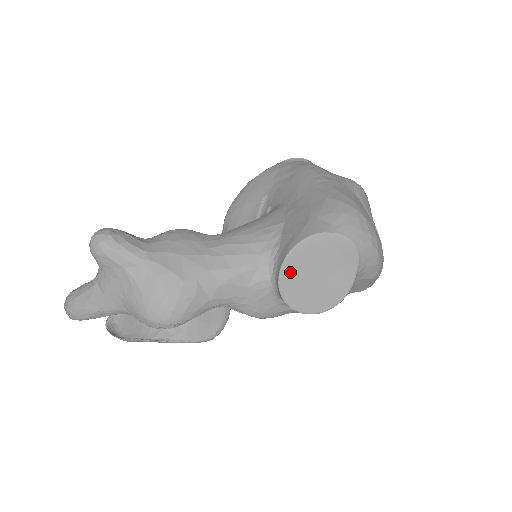
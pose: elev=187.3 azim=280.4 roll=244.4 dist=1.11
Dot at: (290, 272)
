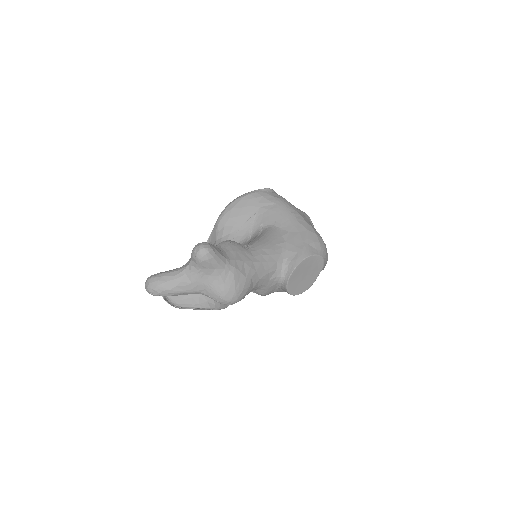
Dot at: (295, 274)
